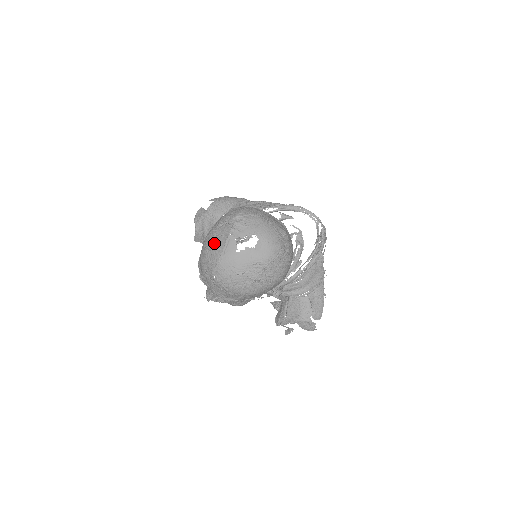
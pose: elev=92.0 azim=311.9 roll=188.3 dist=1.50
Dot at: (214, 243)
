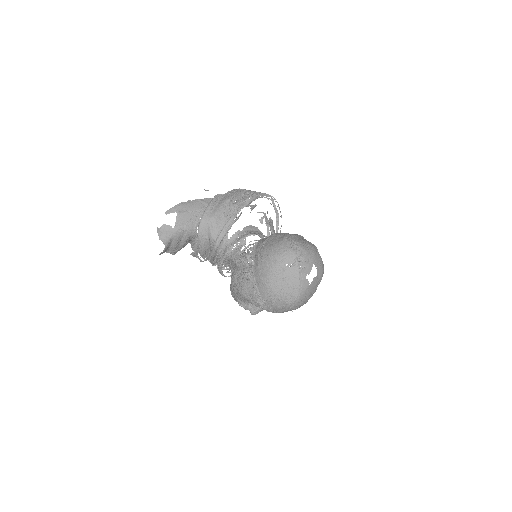
Dot at: (287, 286)
